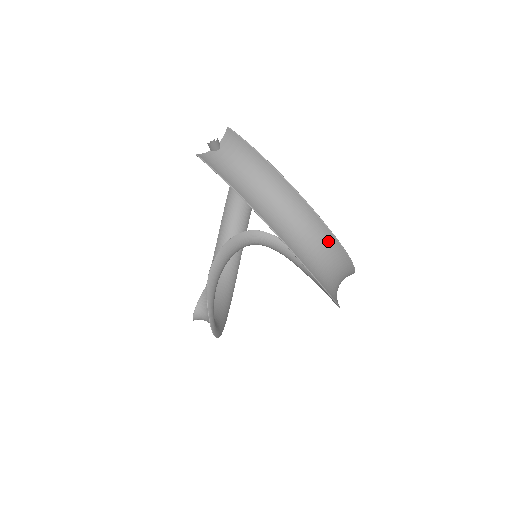
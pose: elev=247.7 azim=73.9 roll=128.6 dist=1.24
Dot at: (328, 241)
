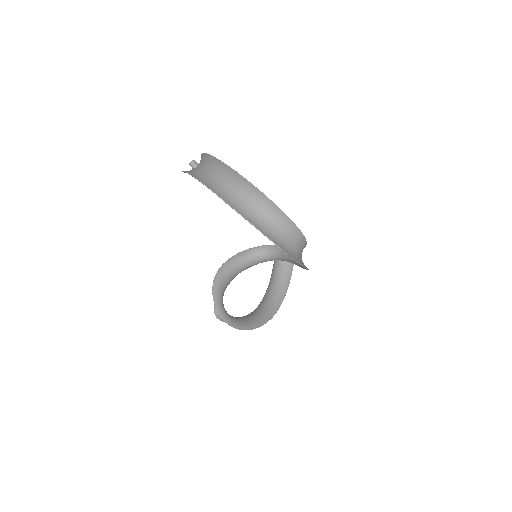
Dot at: (250, 190)
